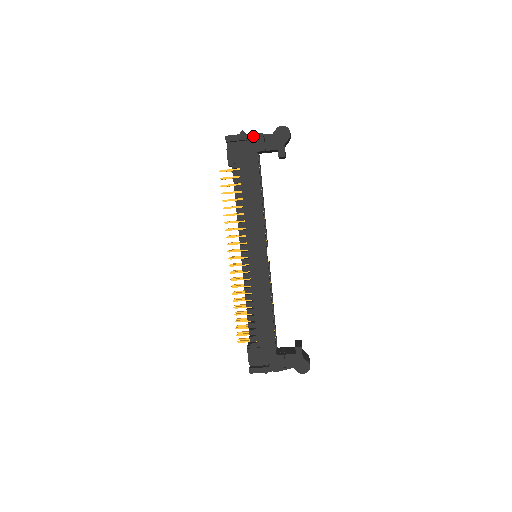
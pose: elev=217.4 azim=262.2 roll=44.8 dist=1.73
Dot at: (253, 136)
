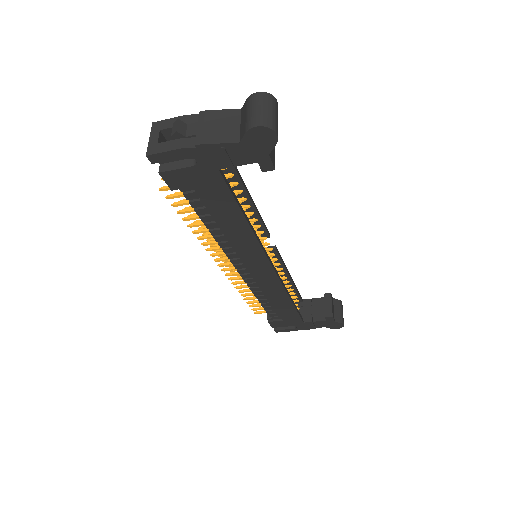
Dot at: (201, 150)
